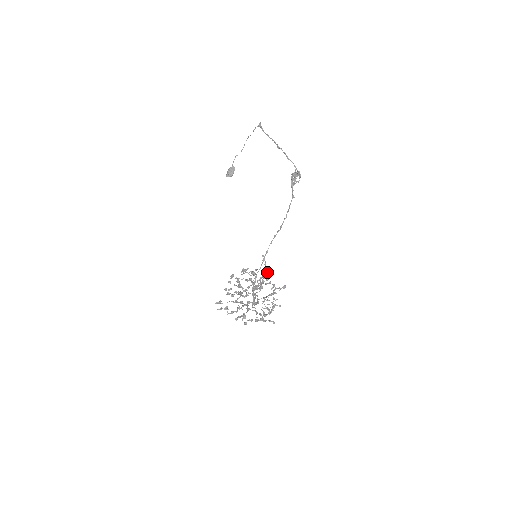
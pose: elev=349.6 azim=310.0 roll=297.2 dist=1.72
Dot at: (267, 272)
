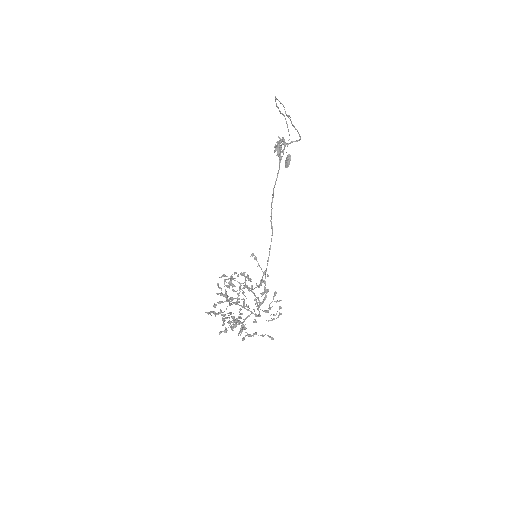
Dot at: occluded
